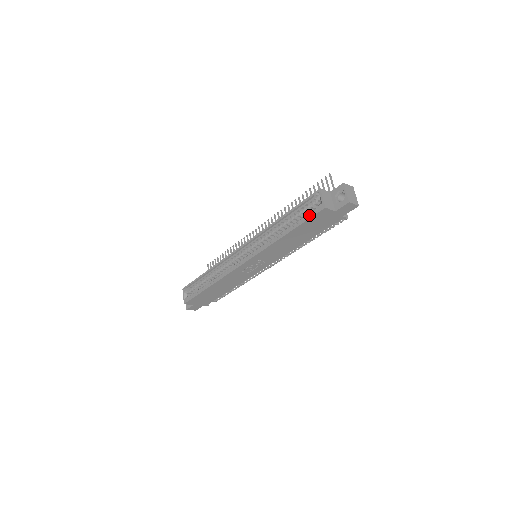
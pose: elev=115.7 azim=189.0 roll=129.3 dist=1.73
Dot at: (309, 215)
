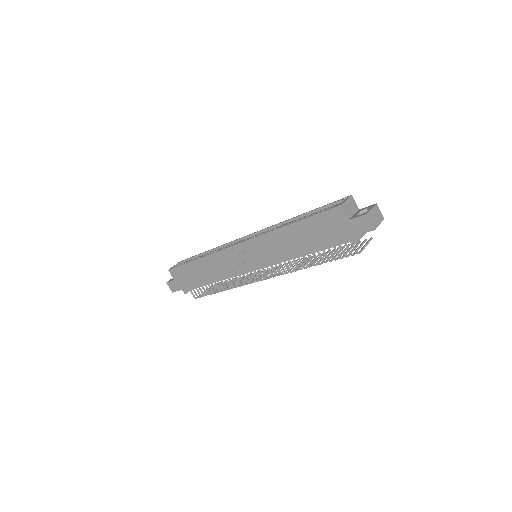
Dot at: occluded
